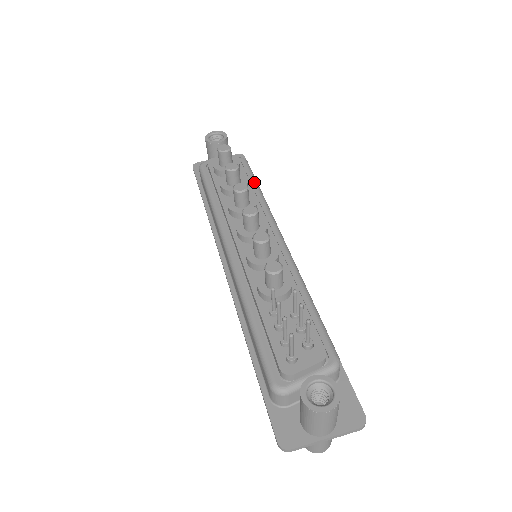
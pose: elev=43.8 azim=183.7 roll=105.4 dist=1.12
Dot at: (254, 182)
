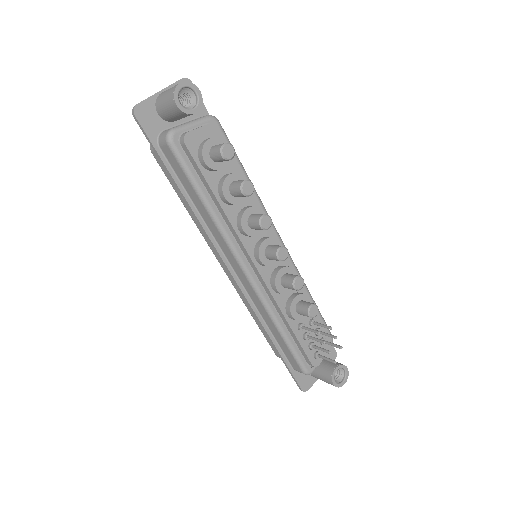
Dot at: (241, 167)
